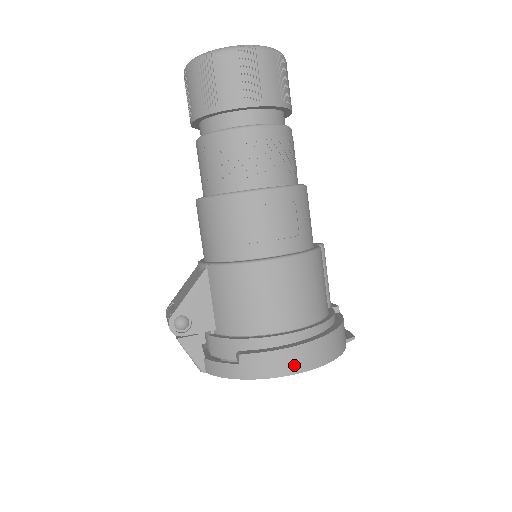
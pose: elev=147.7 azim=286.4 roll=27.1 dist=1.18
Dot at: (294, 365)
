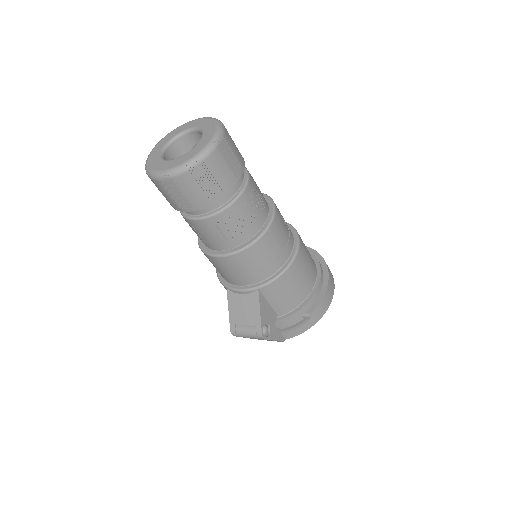
Dot at: (331, 295)
